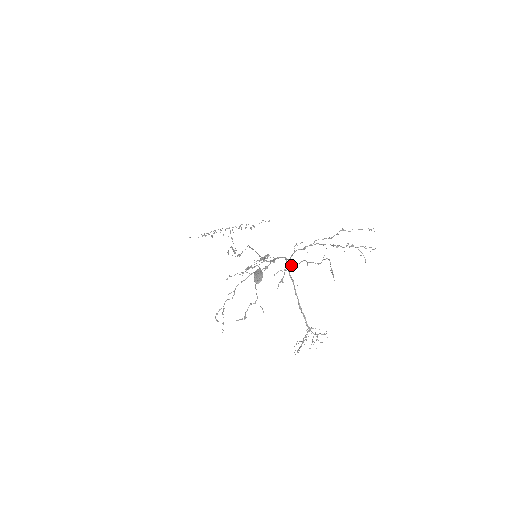
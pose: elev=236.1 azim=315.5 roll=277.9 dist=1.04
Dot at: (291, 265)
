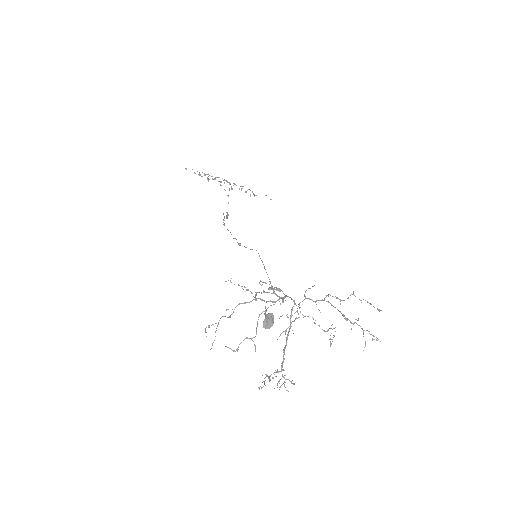
Dot at: (299, 317)
